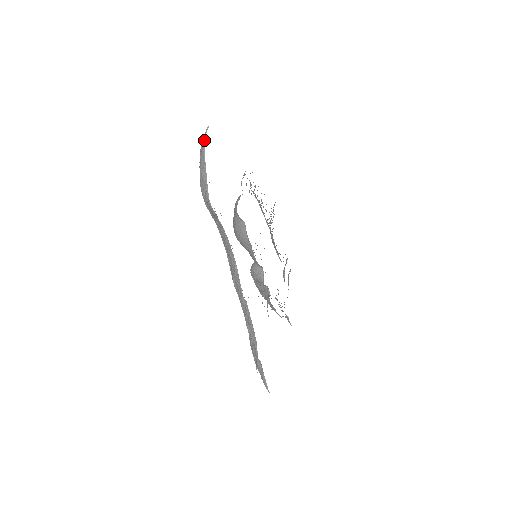
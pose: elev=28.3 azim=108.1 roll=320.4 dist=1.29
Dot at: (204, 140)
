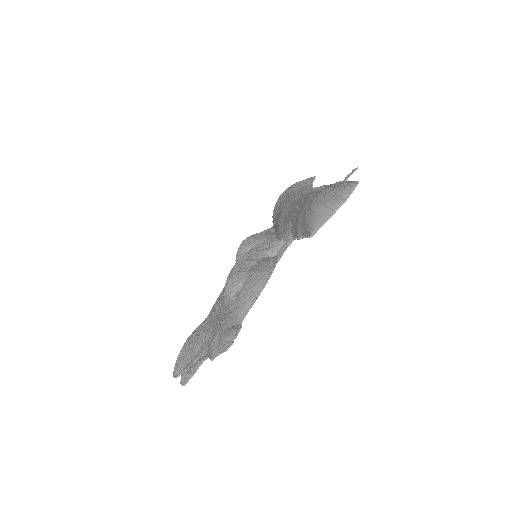
Dot at: occluded
